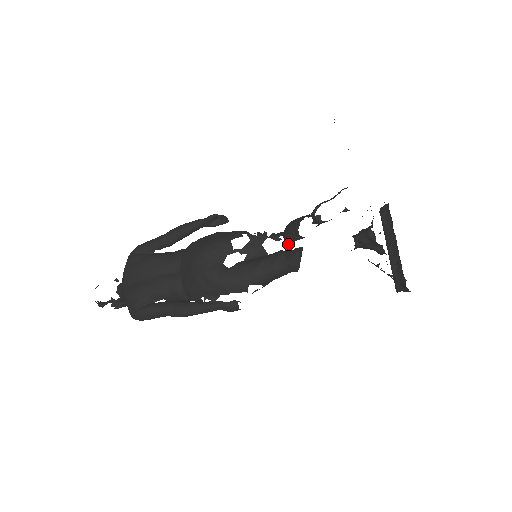
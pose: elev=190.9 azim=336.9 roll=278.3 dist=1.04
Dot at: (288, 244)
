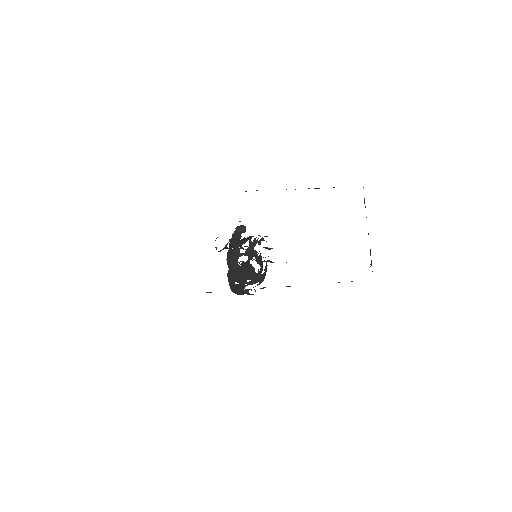
Dot at: occluded
